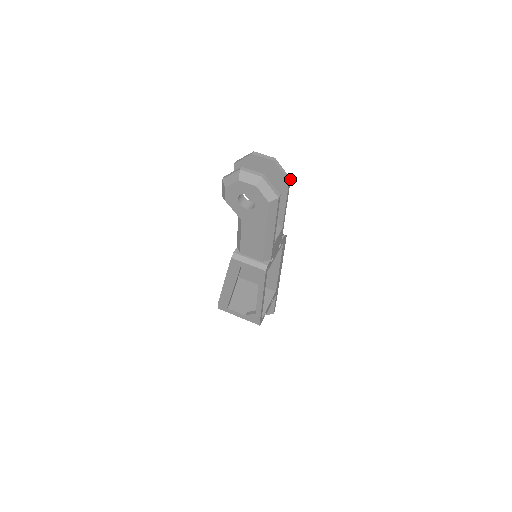
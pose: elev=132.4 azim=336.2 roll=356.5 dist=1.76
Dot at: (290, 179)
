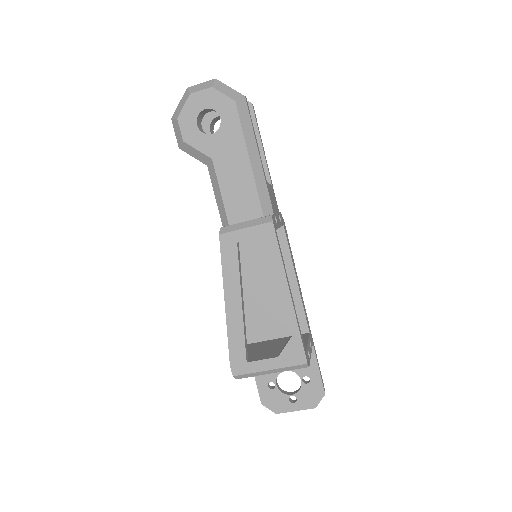
Dot at: (252, 104)
